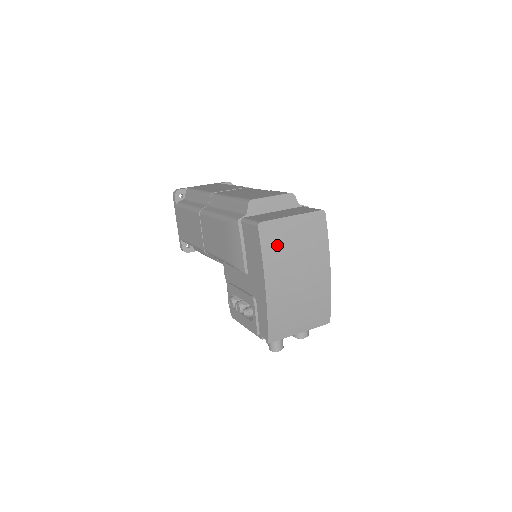
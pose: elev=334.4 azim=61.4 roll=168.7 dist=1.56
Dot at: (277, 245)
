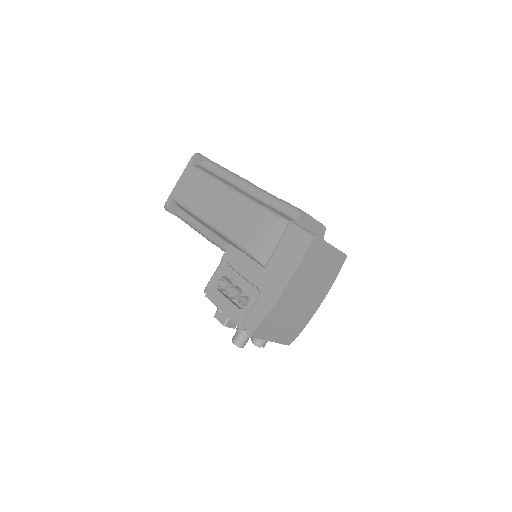
Dot at: (312, 261)
